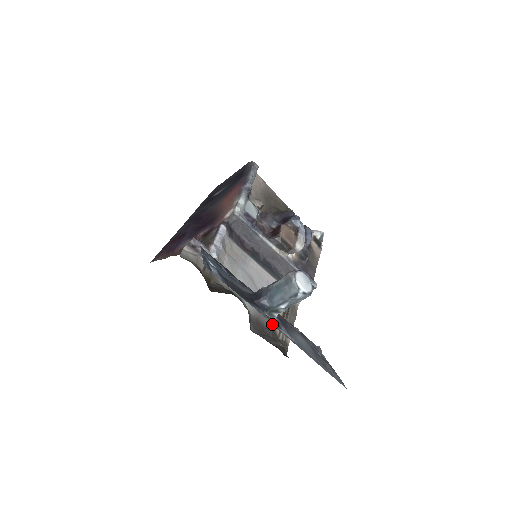
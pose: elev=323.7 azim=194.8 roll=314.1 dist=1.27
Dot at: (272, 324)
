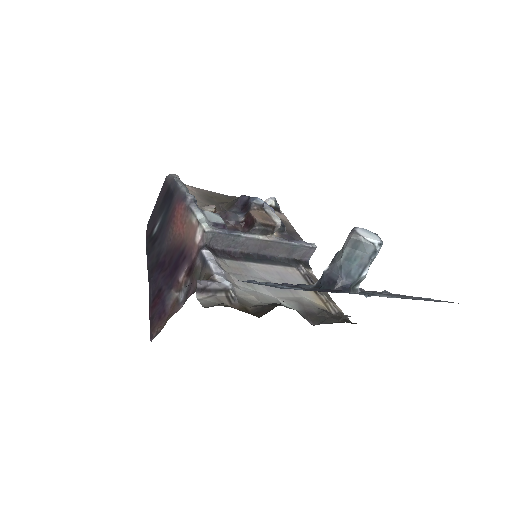
Dot at: (317, 306)
